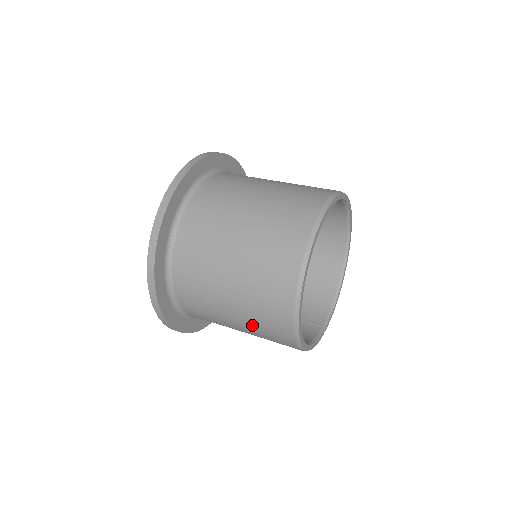
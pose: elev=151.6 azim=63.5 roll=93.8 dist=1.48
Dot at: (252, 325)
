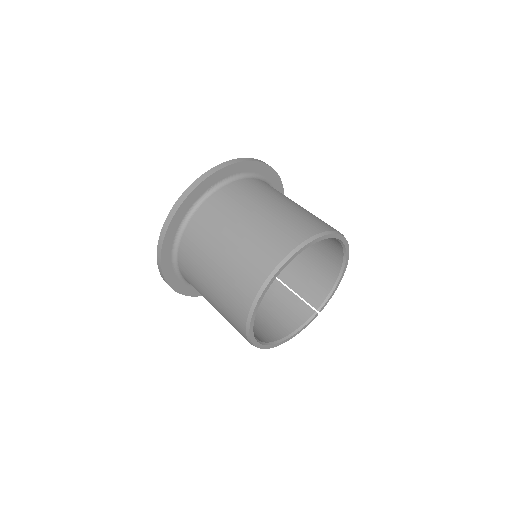
Dot at: occluded
